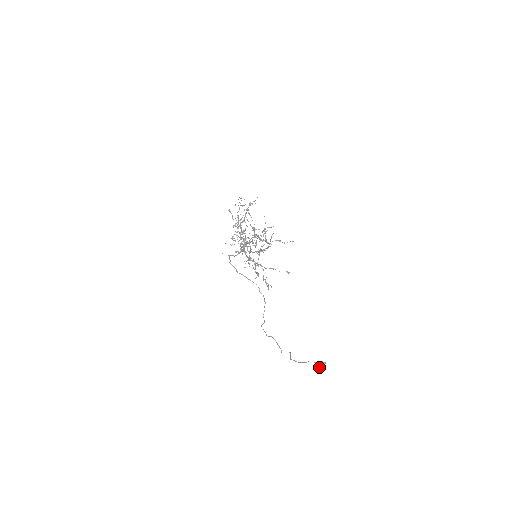
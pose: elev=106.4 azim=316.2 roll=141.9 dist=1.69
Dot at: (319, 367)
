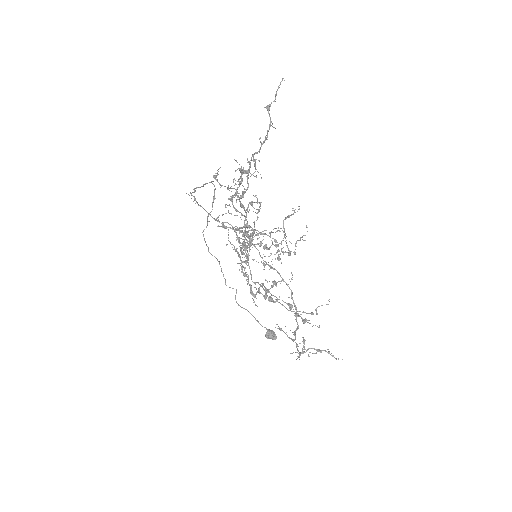
Dot at: occluded
